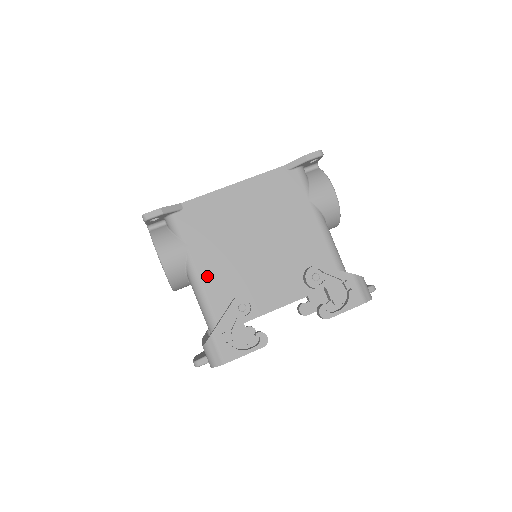
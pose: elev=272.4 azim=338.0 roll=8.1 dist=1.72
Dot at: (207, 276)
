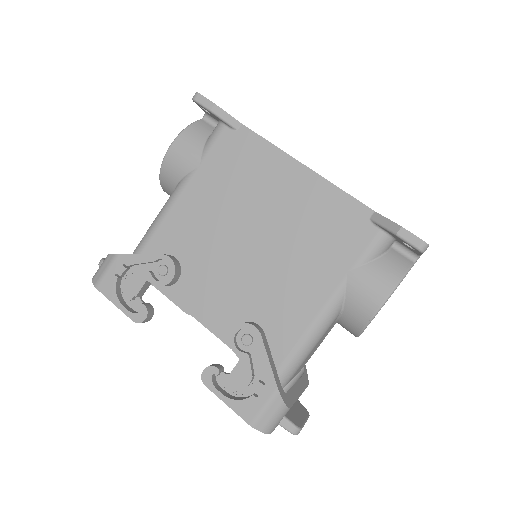
Dot at: (180, 210)
